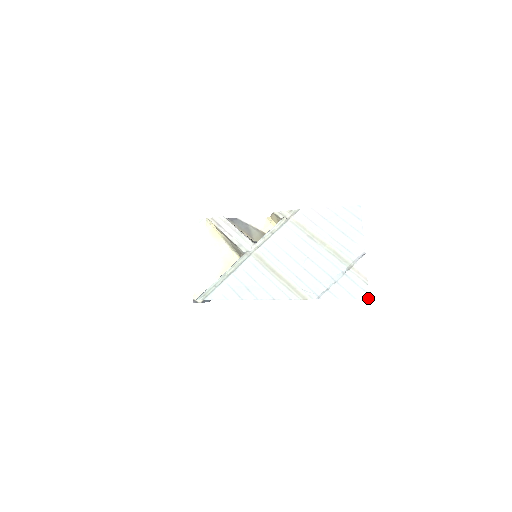
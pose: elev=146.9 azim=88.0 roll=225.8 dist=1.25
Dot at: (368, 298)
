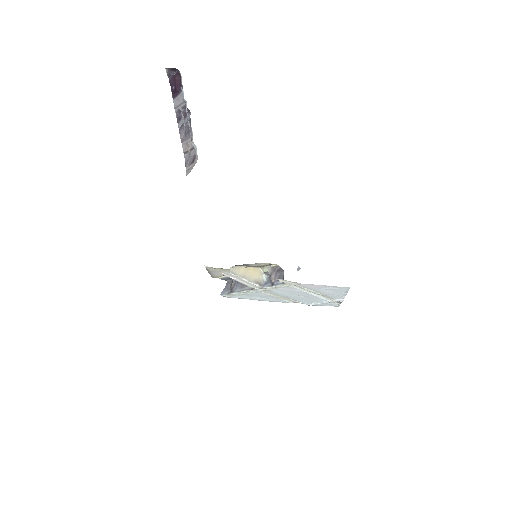
Dot at: occluded
